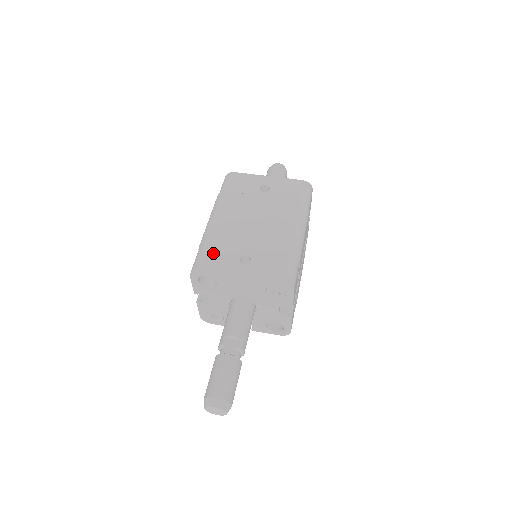
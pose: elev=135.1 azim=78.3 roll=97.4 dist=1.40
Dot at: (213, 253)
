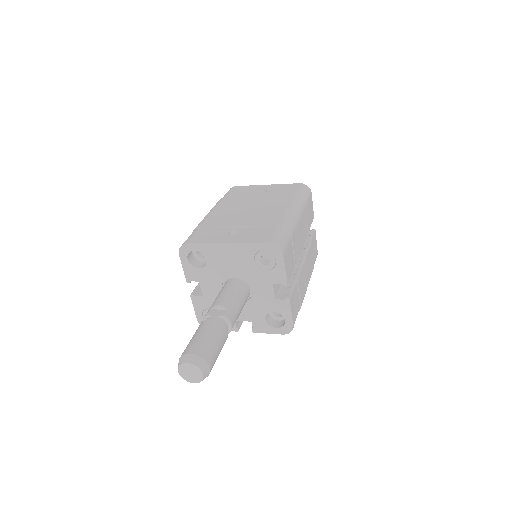
Dot at: (203, 232)
